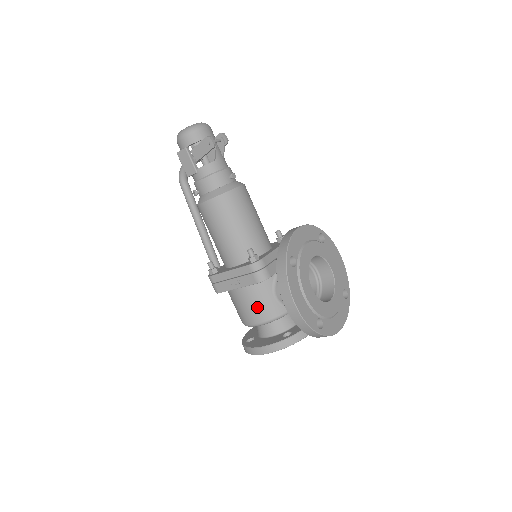
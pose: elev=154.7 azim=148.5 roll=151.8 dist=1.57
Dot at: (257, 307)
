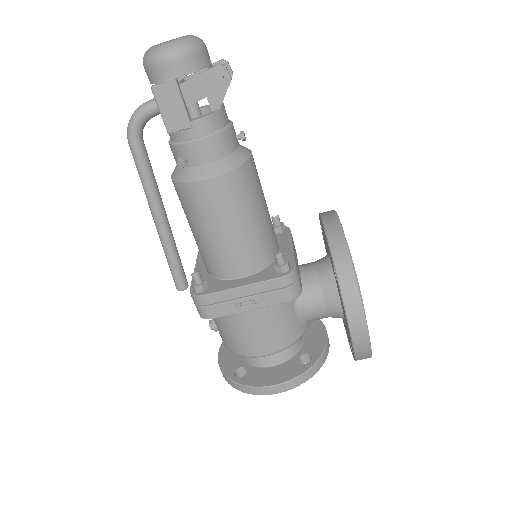
Dot at: (275, 332)
